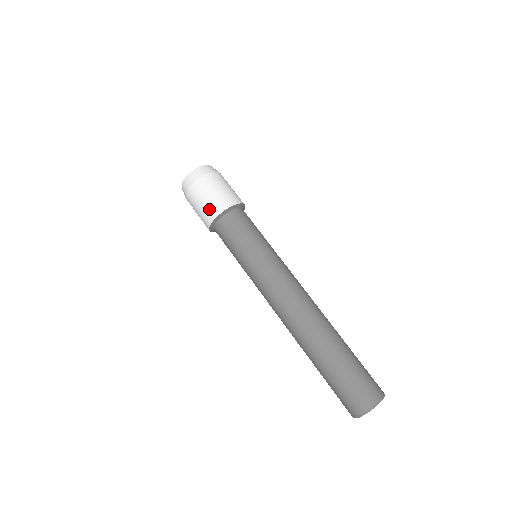
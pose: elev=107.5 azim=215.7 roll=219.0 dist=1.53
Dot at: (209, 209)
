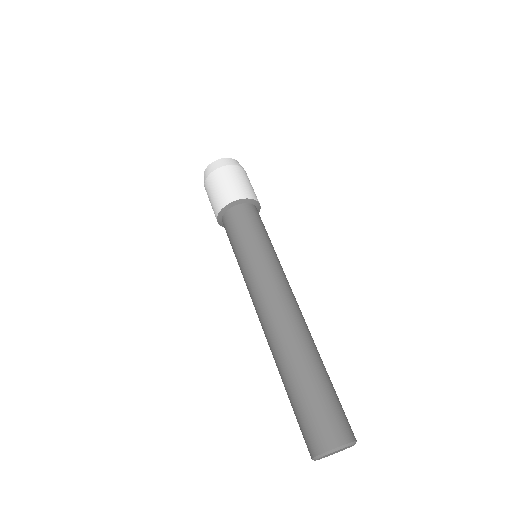
Dot at: (215, 204)
